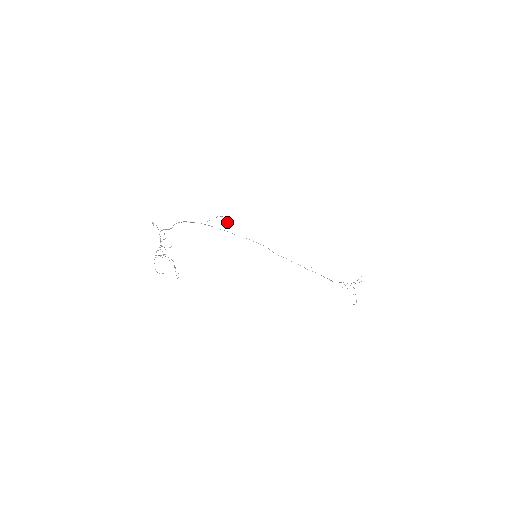
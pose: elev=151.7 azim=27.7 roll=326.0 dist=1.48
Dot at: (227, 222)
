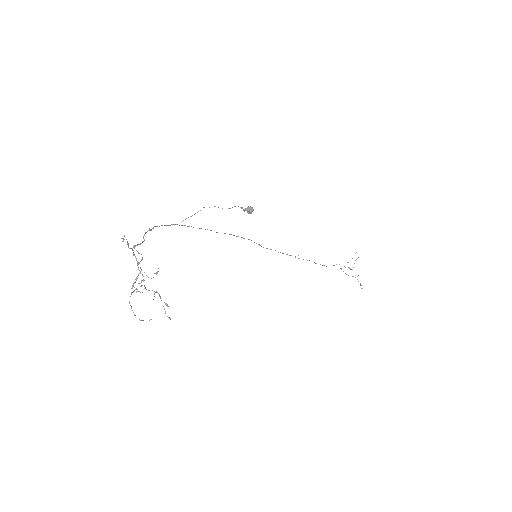
Dot at: (252, 211)
